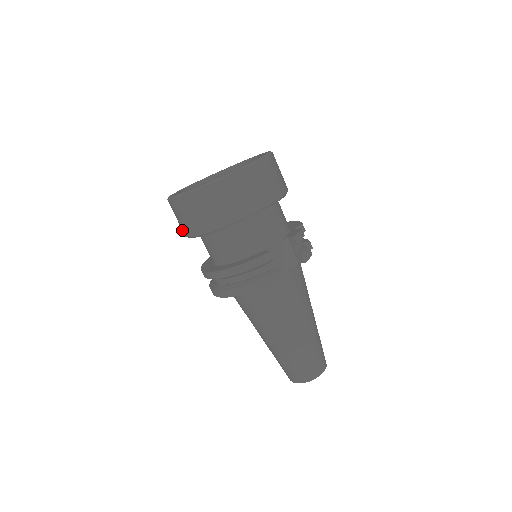
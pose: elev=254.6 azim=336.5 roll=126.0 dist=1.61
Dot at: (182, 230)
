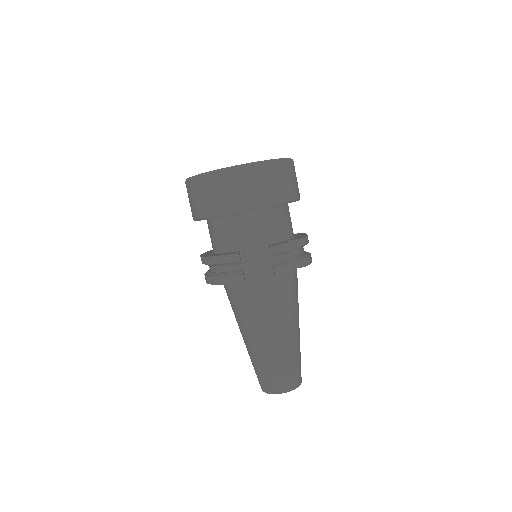
Dot at: occluded
